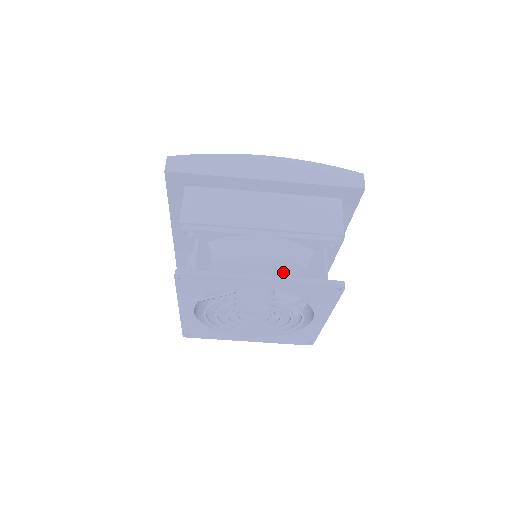
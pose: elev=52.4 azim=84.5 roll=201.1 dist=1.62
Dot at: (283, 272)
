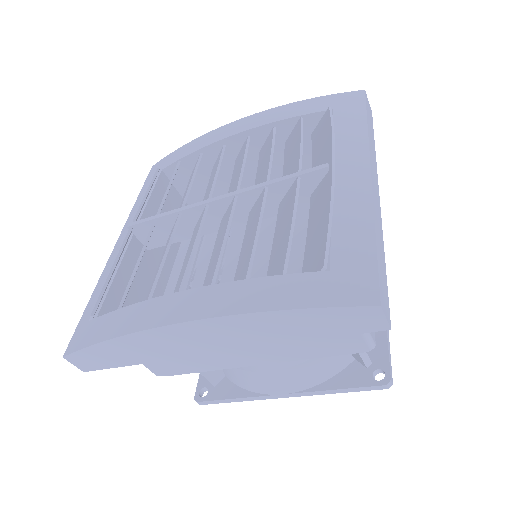
Dot at: (306, 381)
